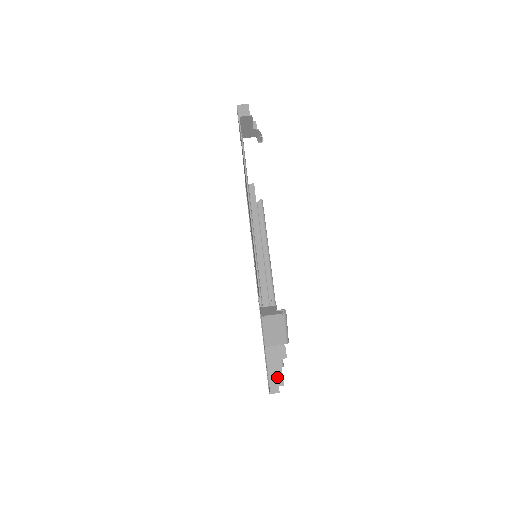
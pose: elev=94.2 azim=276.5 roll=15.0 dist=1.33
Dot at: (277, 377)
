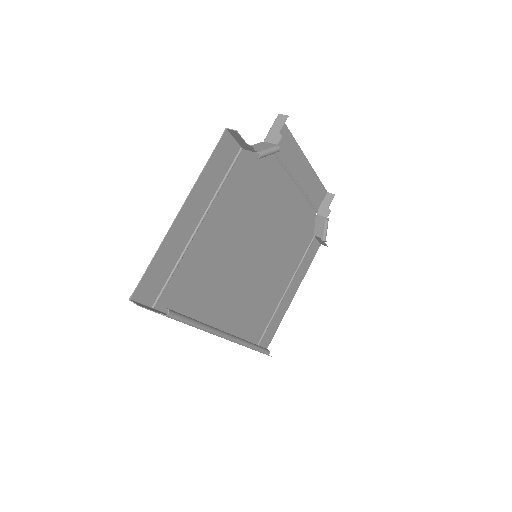
Dot at: (236, 134)
